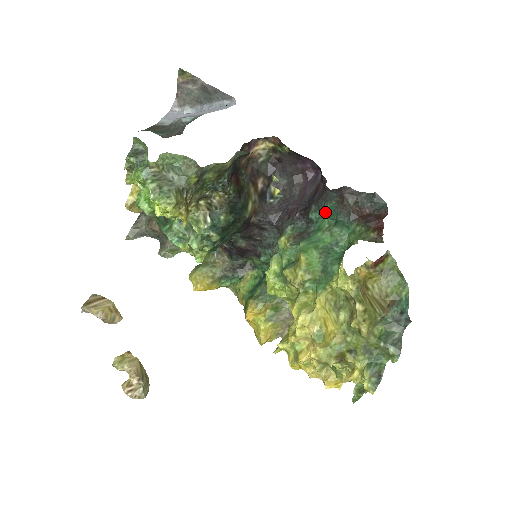
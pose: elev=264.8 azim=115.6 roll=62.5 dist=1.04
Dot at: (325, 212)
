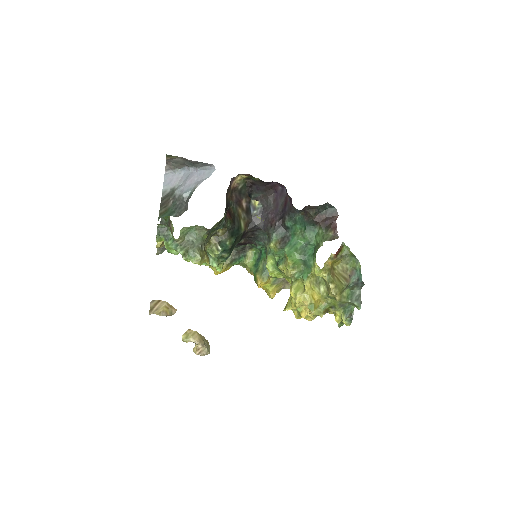
Dot at: (296, 222)
